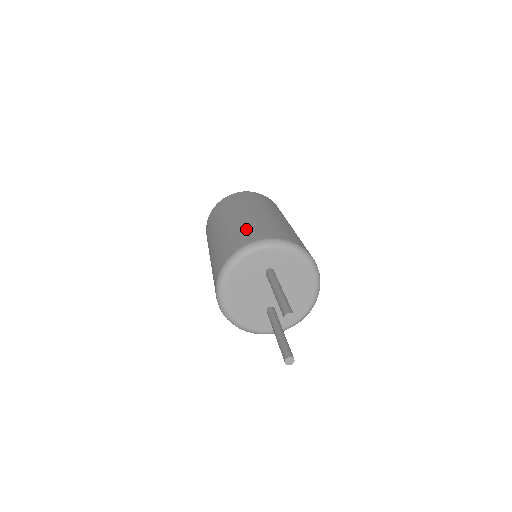
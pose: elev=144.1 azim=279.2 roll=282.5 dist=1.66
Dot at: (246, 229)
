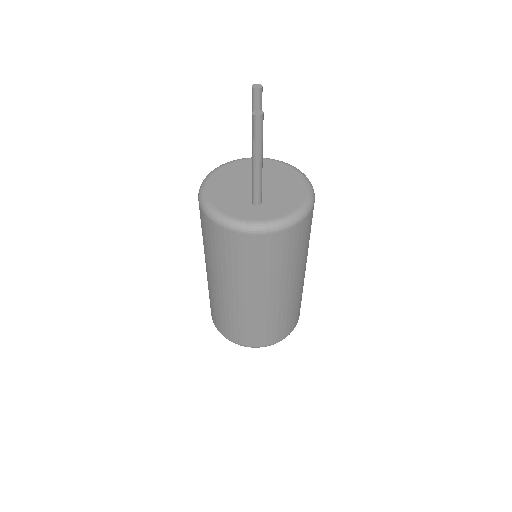
Dot at: occluded
